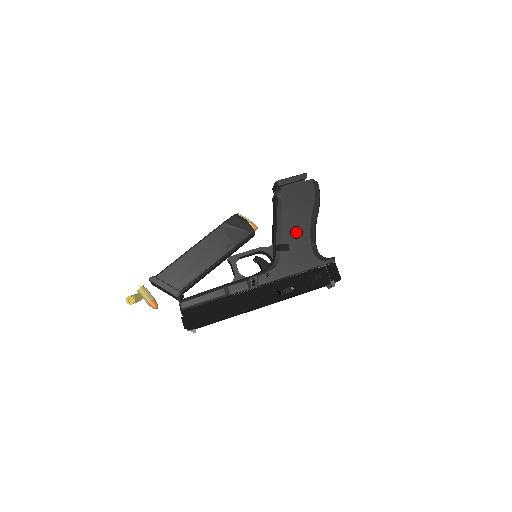
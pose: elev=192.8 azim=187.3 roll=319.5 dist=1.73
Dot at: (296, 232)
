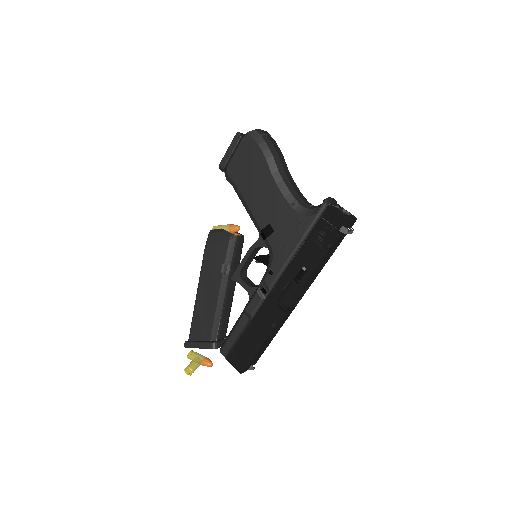
Dot at: (268, 205)
